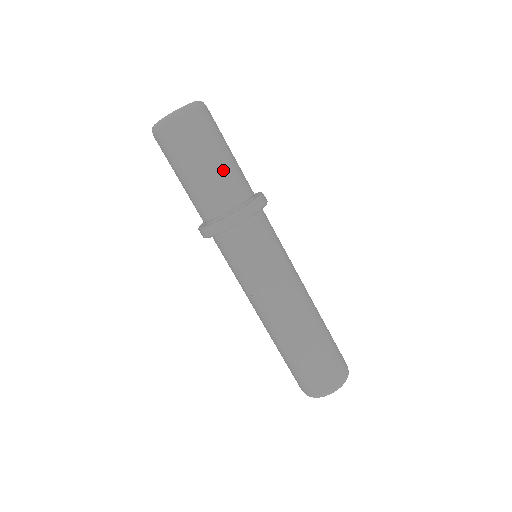
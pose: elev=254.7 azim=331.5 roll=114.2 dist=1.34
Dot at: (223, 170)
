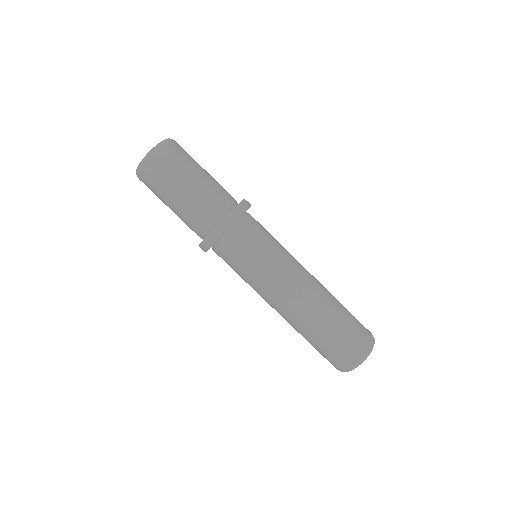
Dot at: (195, 195)
